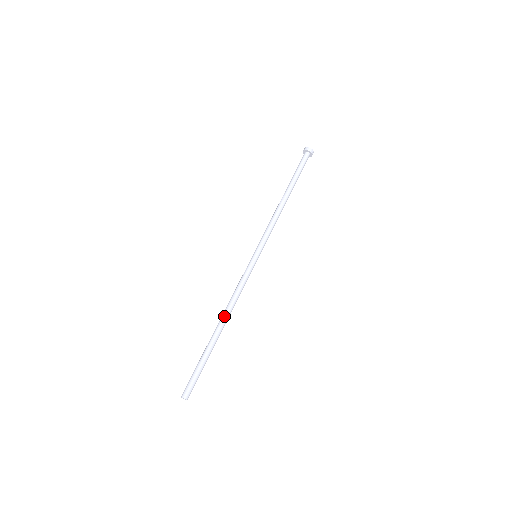
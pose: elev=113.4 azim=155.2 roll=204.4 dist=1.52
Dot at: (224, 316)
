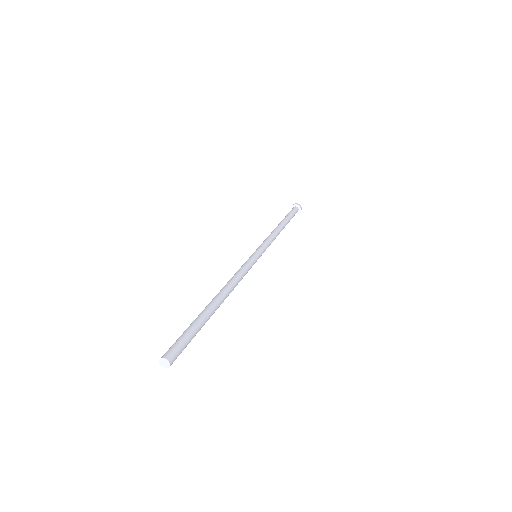
Dot at: (225, 290)
